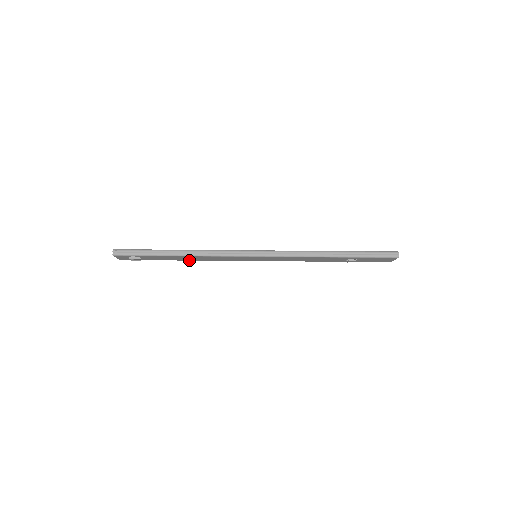
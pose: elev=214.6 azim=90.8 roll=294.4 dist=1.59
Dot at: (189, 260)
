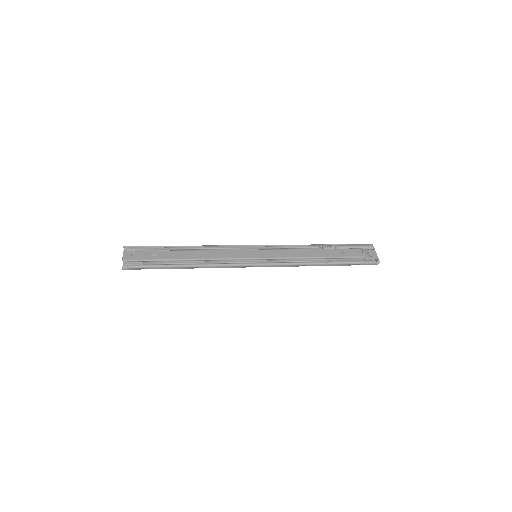
Dot at: occluded
